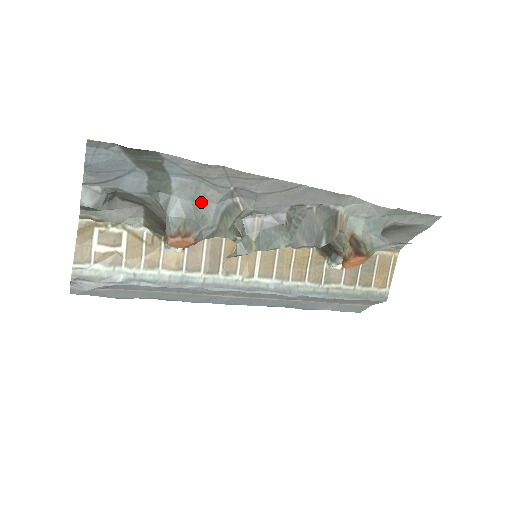
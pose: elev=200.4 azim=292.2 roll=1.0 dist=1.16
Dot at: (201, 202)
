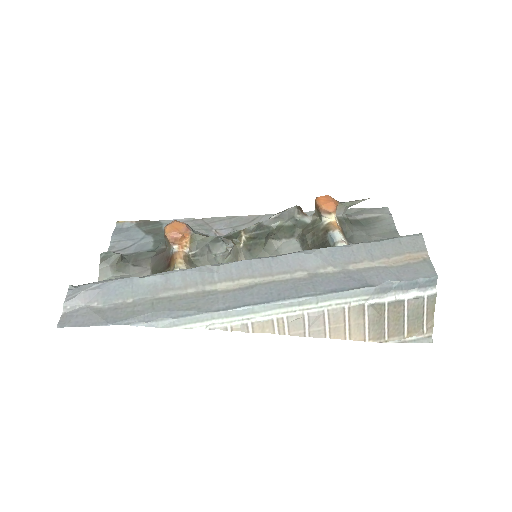
Dot at: occluded
